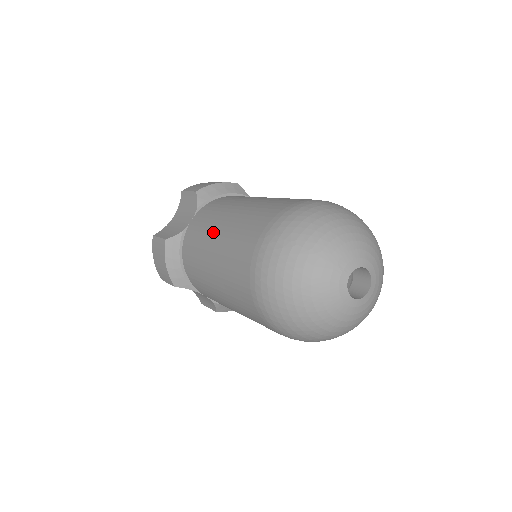
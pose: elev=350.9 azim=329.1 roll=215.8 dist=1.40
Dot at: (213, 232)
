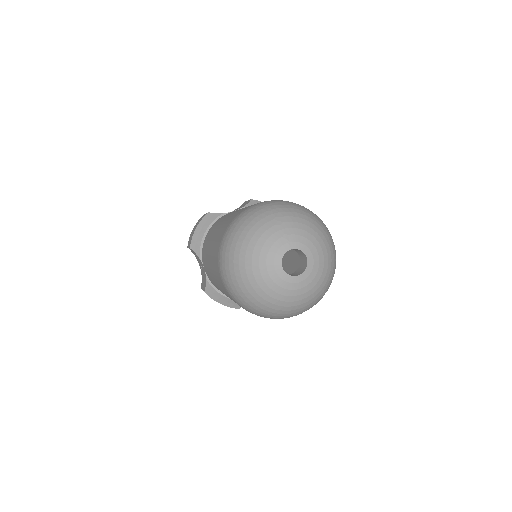
Dot at: occluded
